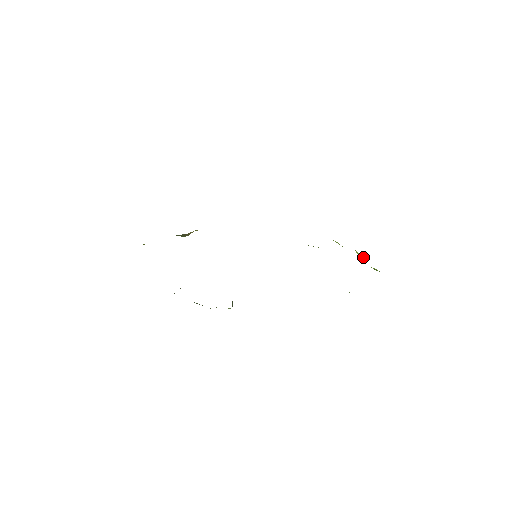
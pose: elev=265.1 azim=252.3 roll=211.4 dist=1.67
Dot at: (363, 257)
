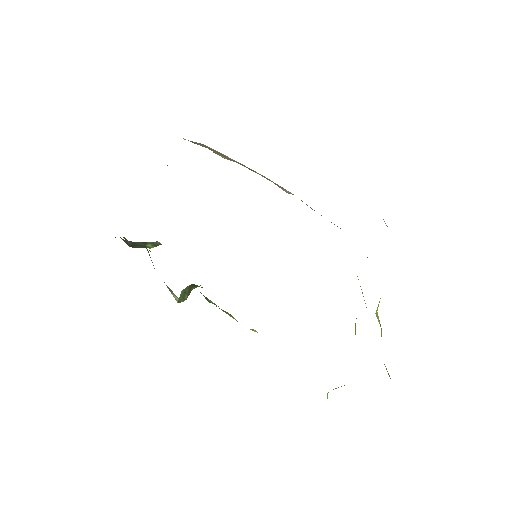
Dot at: occluded
